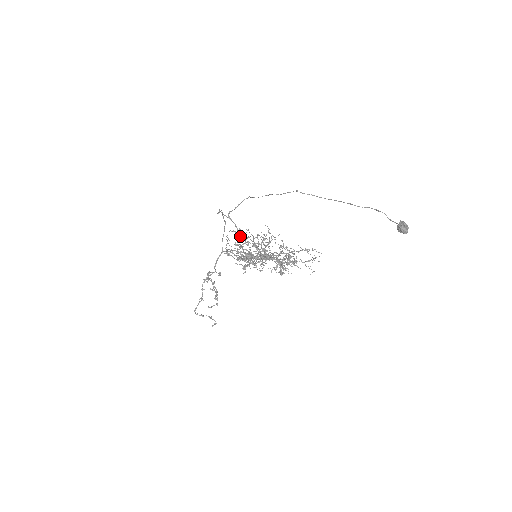
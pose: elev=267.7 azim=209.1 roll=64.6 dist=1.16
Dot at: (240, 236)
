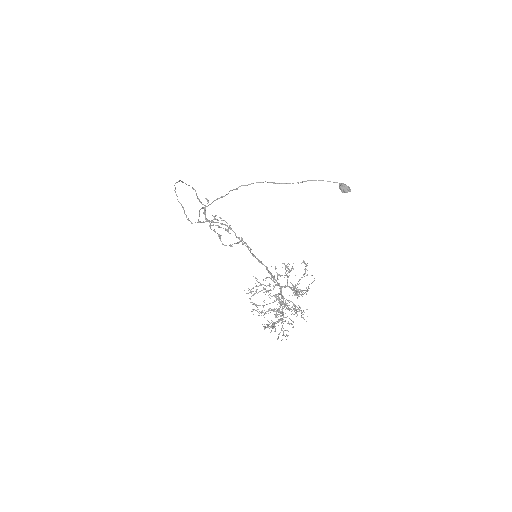
Dot at: (261, 311)
